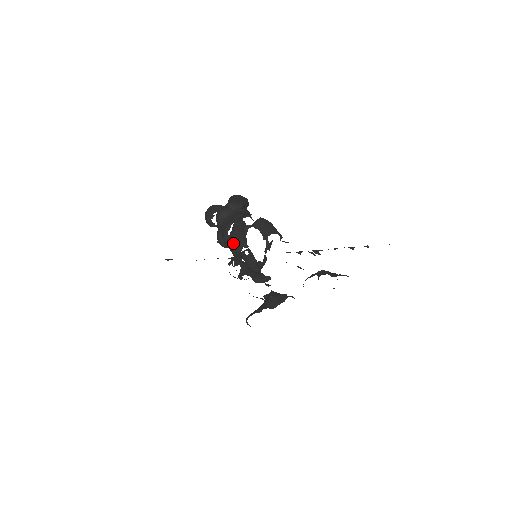
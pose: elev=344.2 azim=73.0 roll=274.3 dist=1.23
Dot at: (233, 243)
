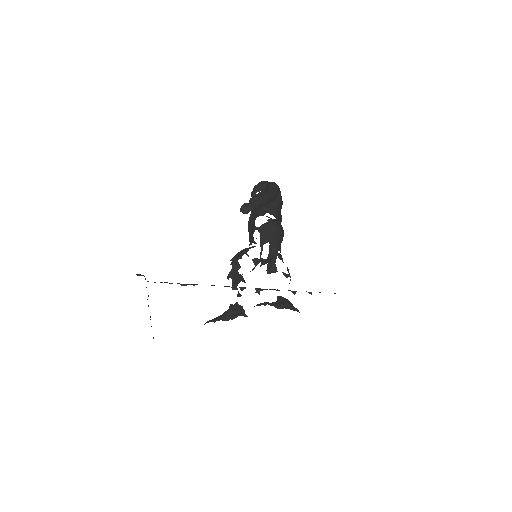
Dot at: (249, 235)
